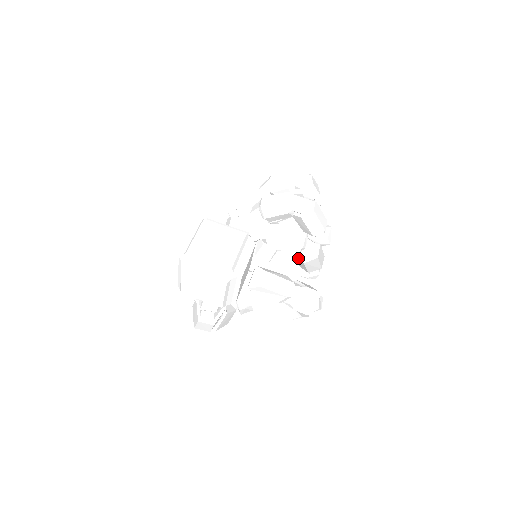
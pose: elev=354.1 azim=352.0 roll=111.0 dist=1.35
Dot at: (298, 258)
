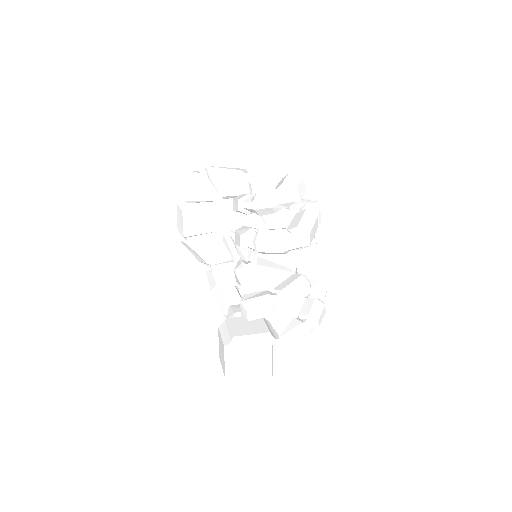
Dot at: occluded
